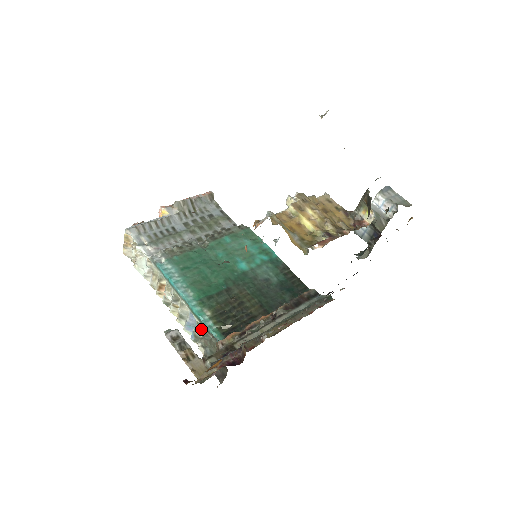
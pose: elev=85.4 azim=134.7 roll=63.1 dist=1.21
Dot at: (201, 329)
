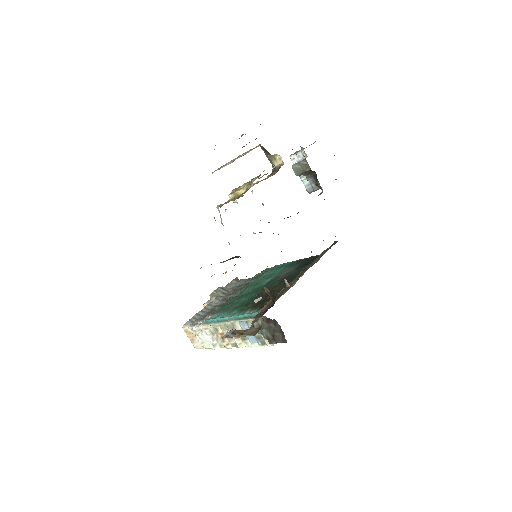
Dot at: occluded
